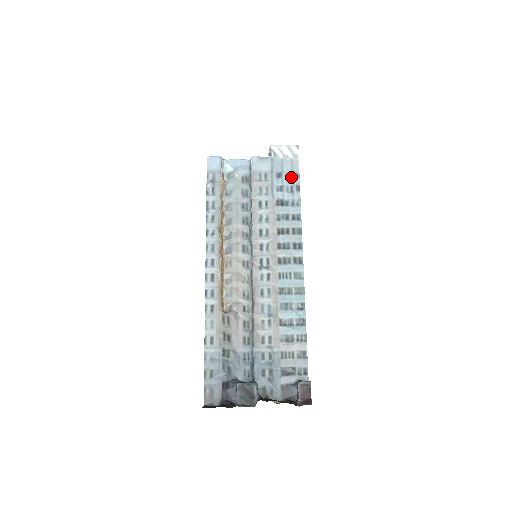
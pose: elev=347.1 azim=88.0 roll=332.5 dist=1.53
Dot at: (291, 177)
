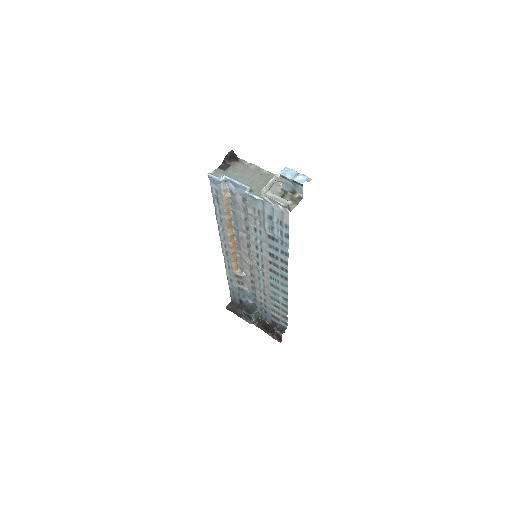
Dot at: (281, 224)
